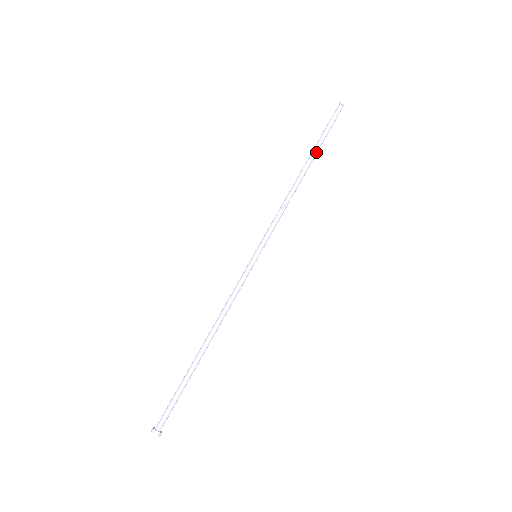
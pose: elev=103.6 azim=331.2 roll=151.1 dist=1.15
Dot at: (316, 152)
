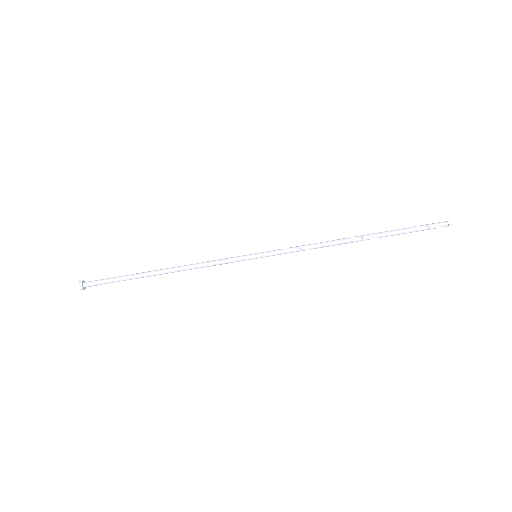
Dot at: occluded
